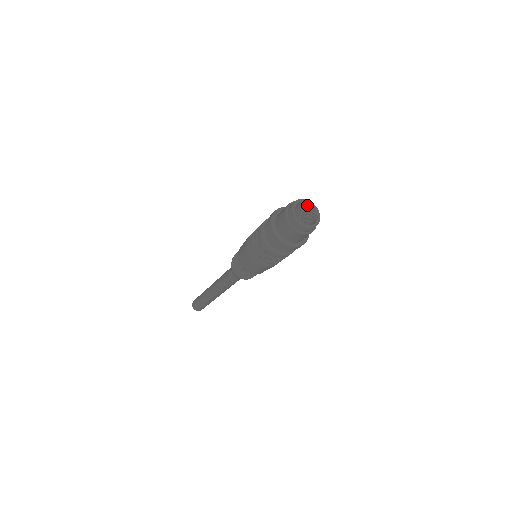
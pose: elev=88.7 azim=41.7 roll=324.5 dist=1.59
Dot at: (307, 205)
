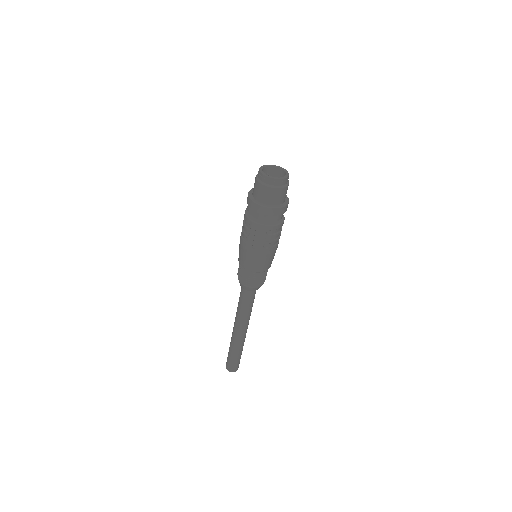
Dot at: (271, 169)
